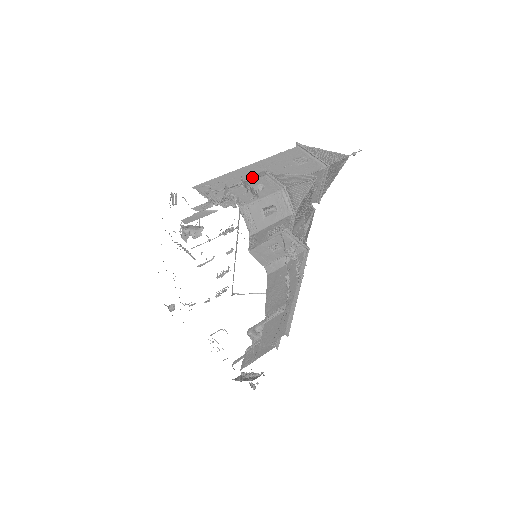
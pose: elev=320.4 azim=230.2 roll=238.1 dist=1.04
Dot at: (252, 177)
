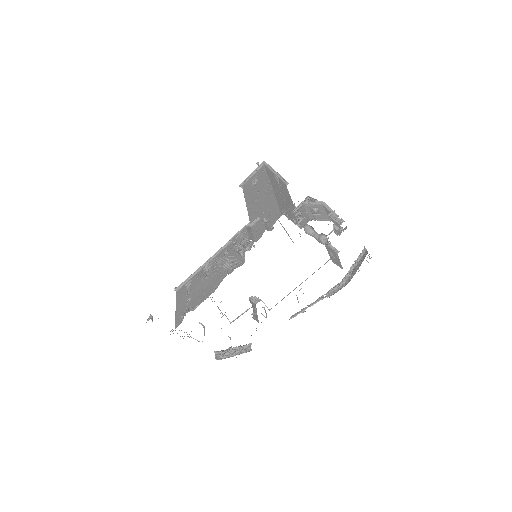
Dot at: (309, 204)
